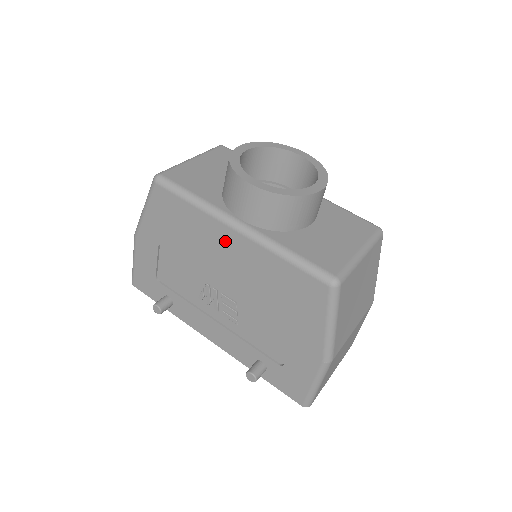
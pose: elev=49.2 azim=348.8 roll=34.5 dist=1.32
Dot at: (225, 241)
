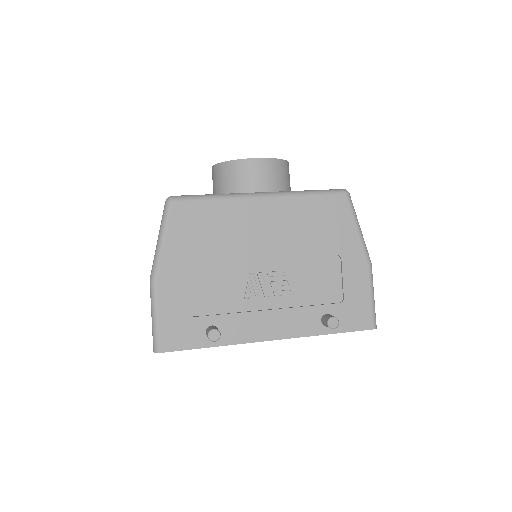
Dot at: (256, 214)
